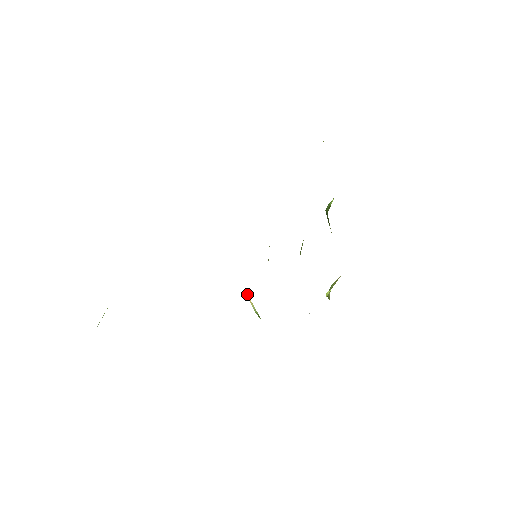
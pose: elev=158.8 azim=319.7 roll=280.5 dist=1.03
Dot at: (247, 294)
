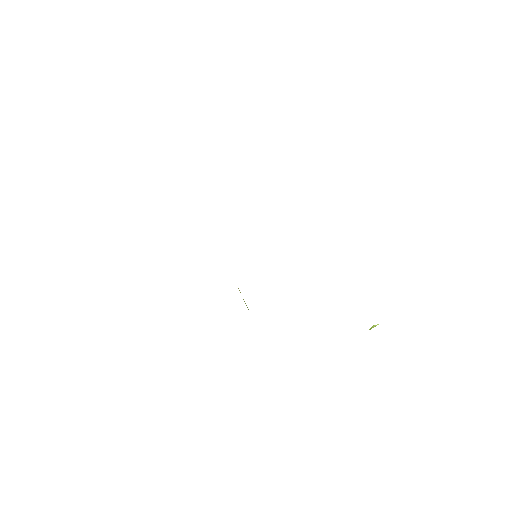
Dot at: occluded
